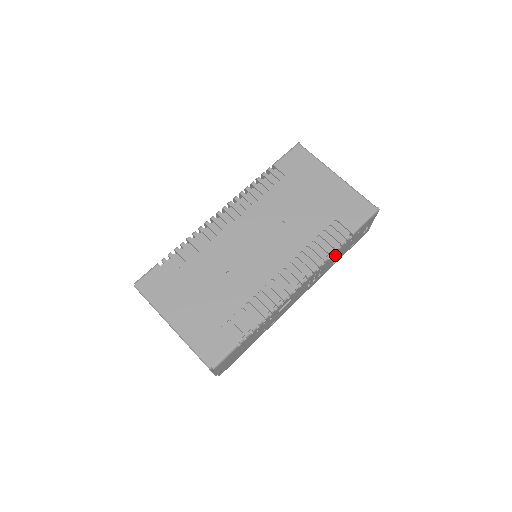
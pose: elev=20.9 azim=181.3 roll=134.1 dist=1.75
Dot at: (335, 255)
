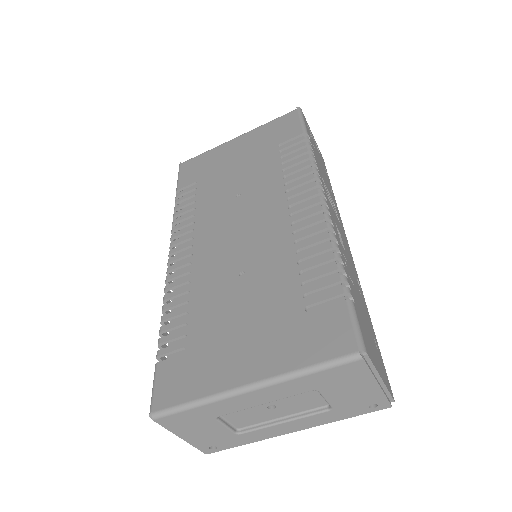
Dot at: (319, 166)
